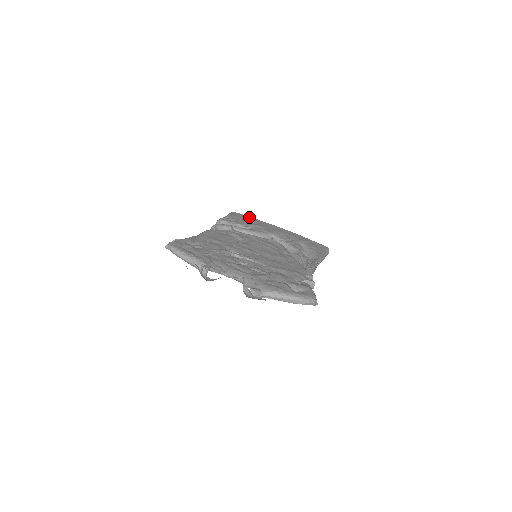
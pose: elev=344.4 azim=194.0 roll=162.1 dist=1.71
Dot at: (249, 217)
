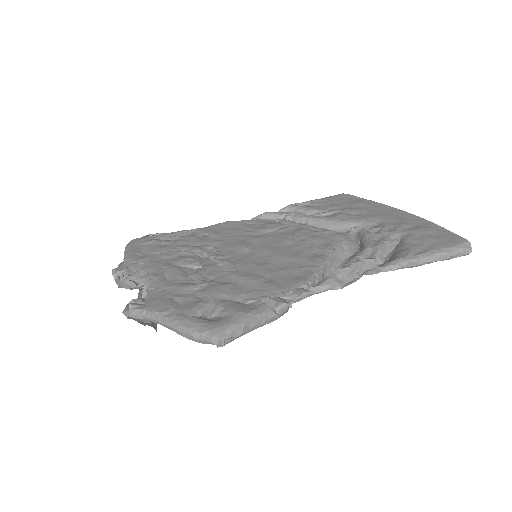
Dot at: (360, 198)
